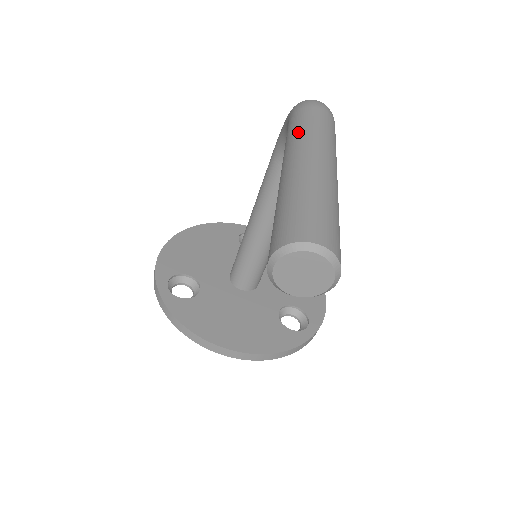
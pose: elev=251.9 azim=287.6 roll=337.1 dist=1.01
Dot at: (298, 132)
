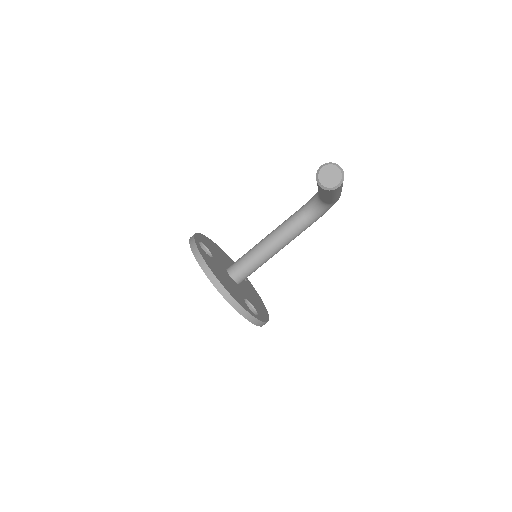
Dot at: occluded
